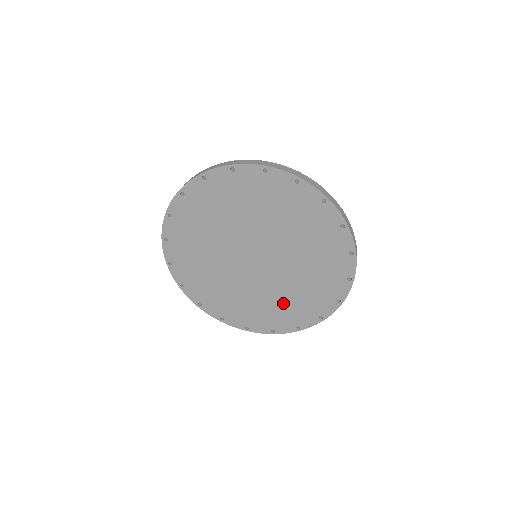
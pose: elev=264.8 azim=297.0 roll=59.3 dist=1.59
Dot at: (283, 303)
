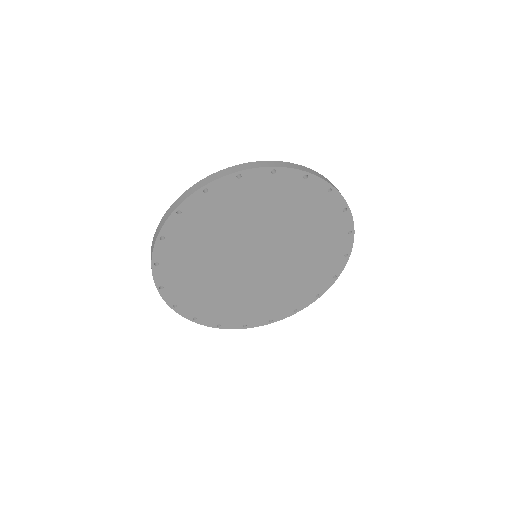
Dot at: (232, 302)
